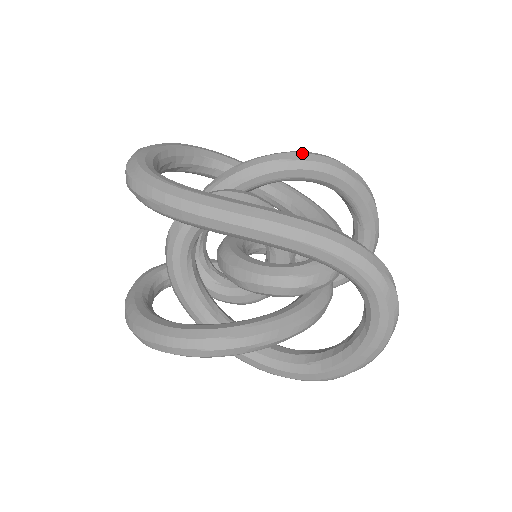
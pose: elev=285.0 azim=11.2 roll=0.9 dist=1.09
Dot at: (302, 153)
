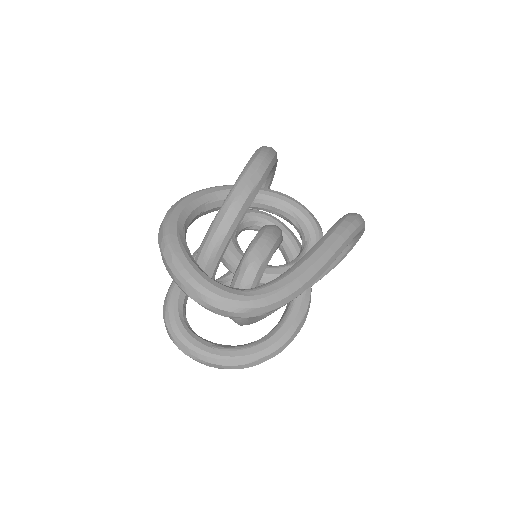
Dot at: (255, 172)
